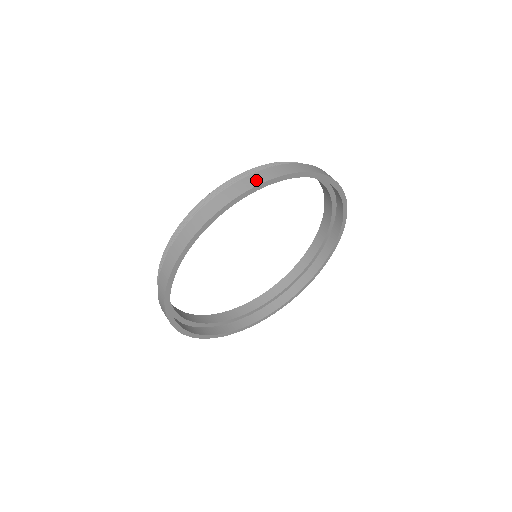
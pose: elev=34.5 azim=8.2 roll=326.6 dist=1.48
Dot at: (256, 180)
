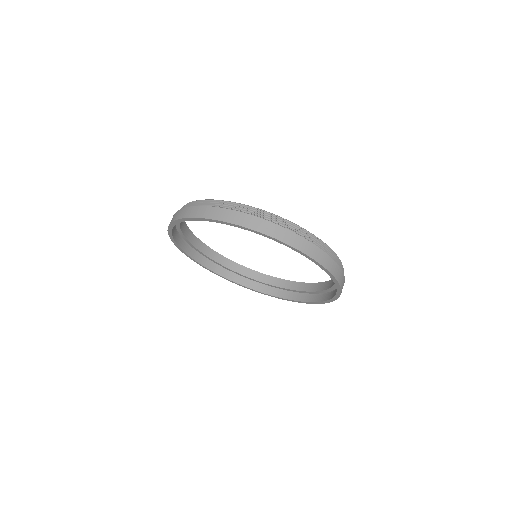
Dot at: (299, 244)
